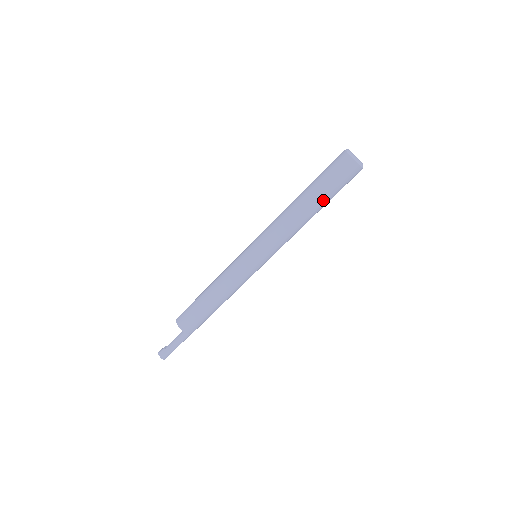
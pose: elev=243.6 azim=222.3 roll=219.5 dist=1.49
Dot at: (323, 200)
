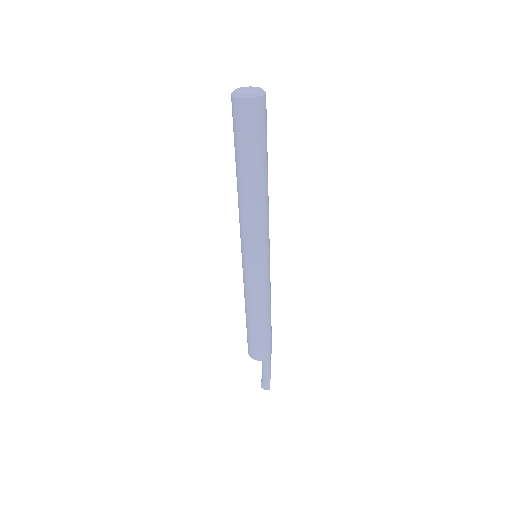
Dot at: (256, 162)
